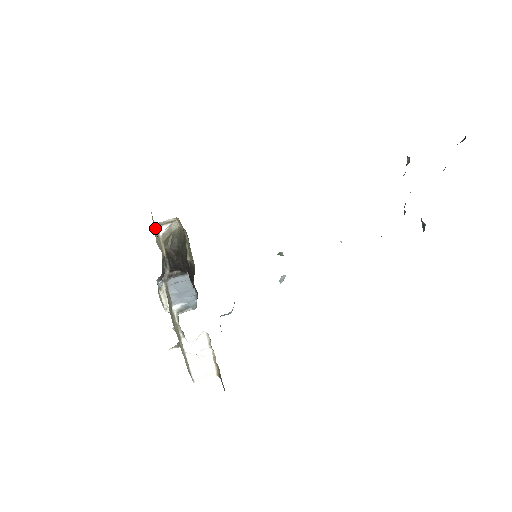
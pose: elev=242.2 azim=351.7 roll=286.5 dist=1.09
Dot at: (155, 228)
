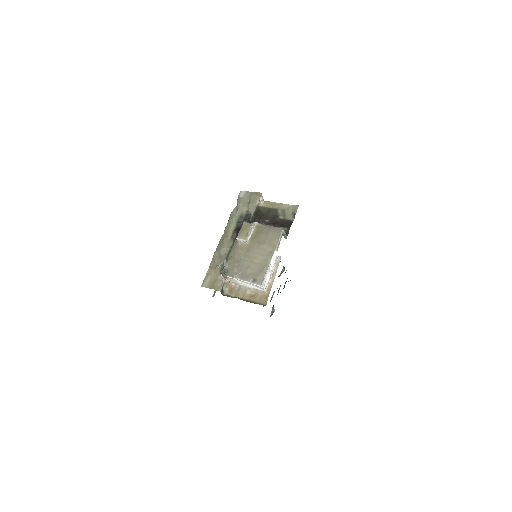
Dot at: (260, 195)
